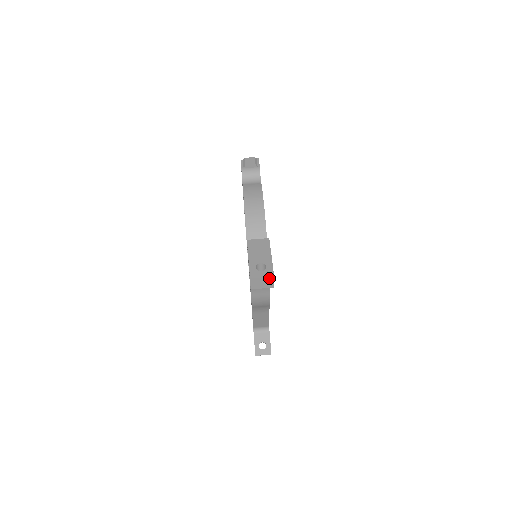
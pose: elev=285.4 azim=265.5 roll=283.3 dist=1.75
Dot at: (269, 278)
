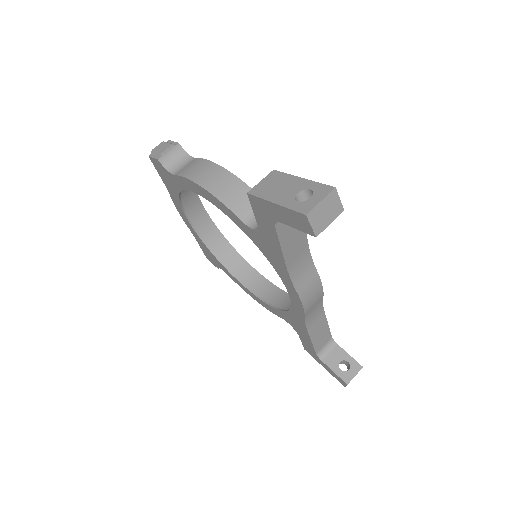
Dot at: (330, 196)
